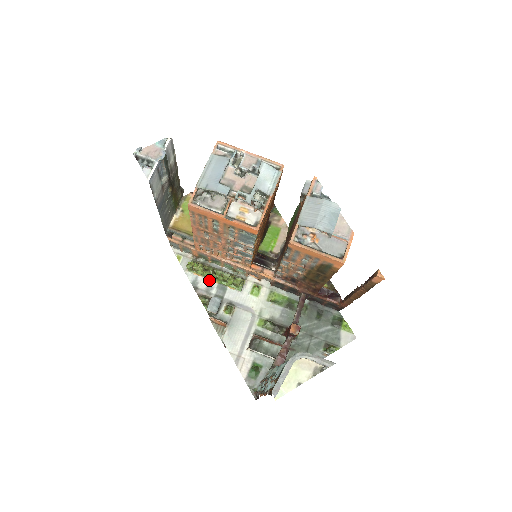
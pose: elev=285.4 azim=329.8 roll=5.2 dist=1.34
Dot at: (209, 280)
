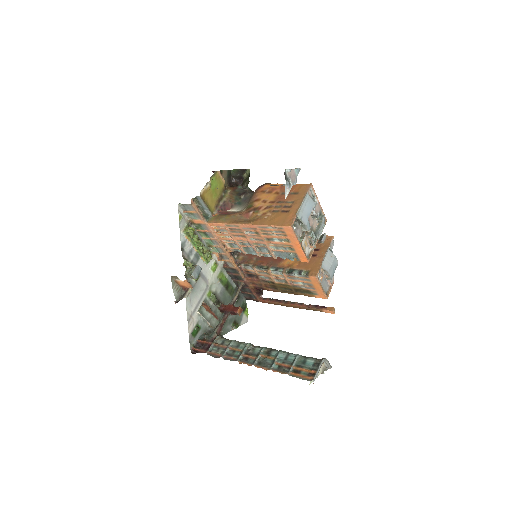
Dot at: (192, 246)
